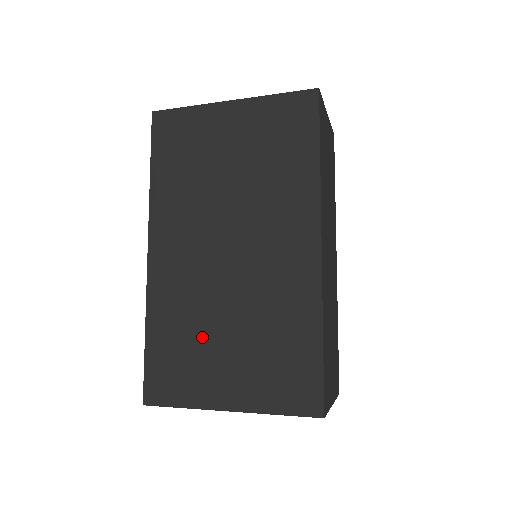
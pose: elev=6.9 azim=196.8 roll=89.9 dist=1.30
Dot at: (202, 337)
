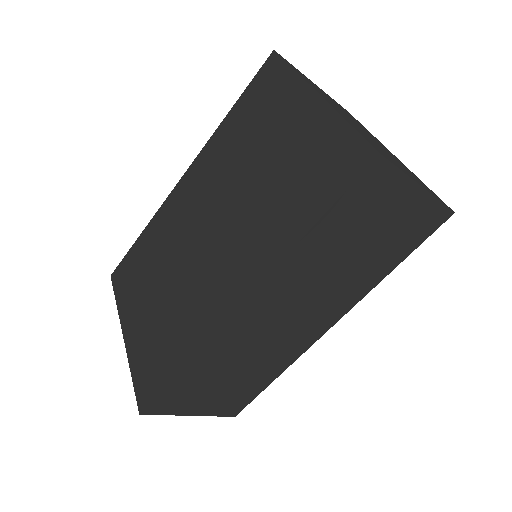
Dot at: (152, 274)
